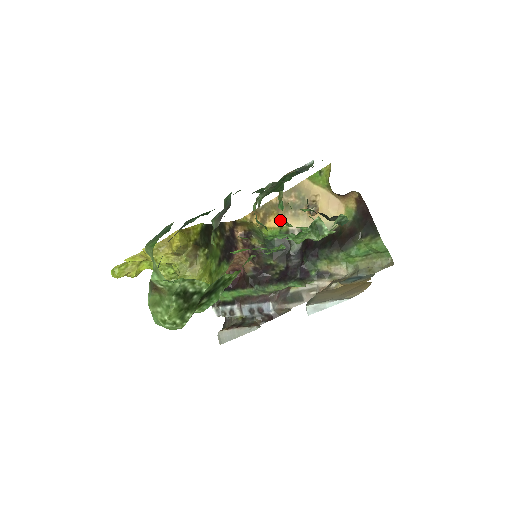
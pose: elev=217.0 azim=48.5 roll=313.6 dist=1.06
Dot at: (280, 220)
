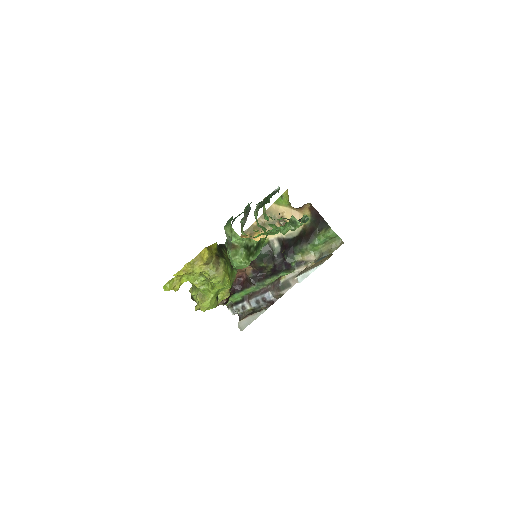
Dot at: (262, 236)
